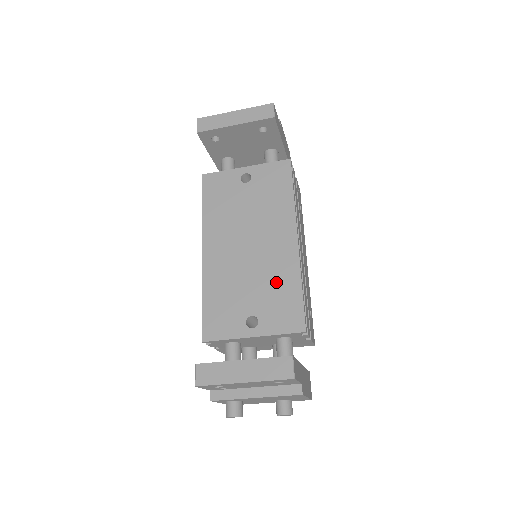
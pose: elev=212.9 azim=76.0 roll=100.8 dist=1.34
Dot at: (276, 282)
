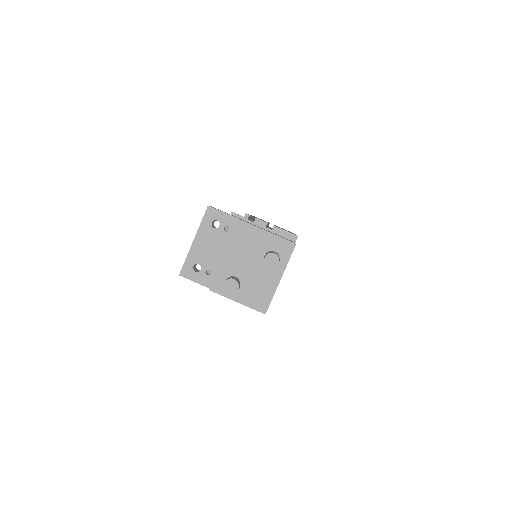
Dot at: occluded
